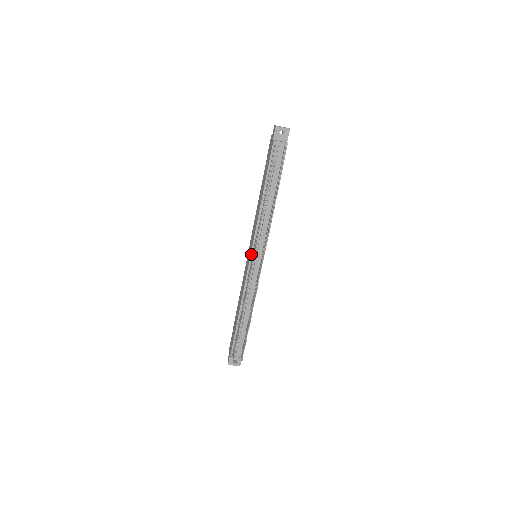
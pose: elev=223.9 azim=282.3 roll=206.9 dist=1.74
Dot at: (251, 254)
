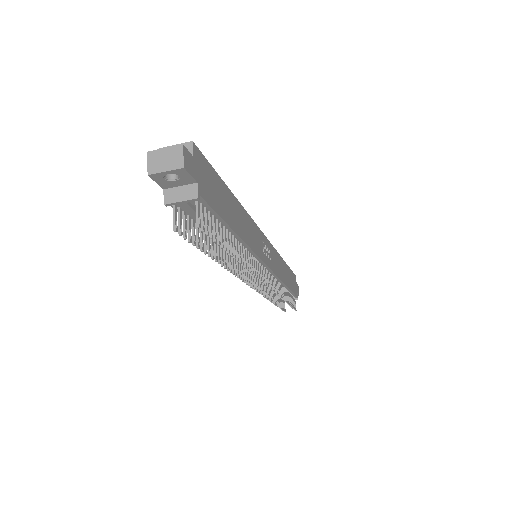
Dot at: occluded
